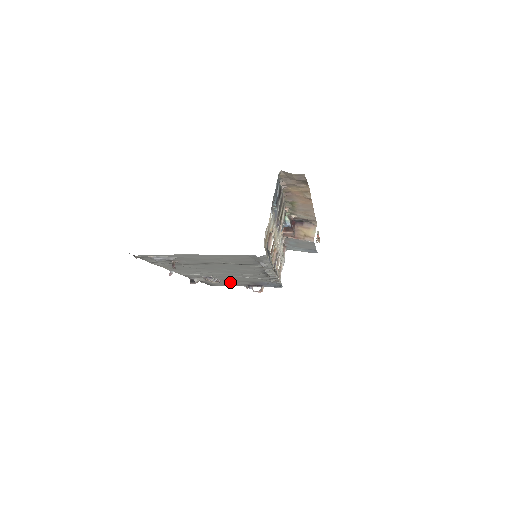
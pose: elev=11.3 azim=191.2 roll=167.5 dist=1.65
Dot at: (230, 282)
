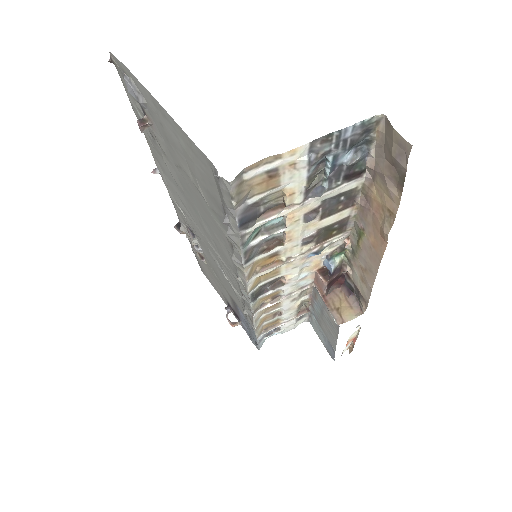
Dot at: (214, 277)
